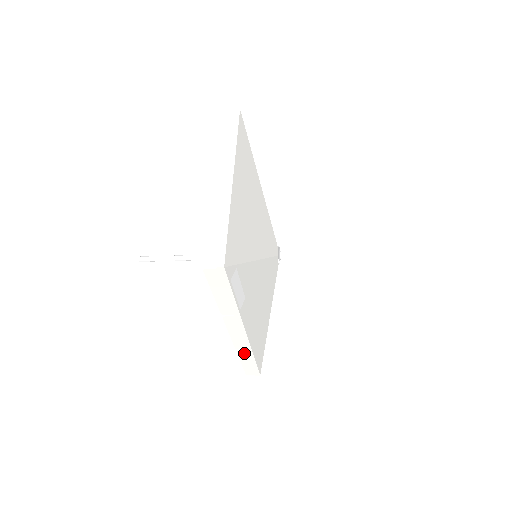
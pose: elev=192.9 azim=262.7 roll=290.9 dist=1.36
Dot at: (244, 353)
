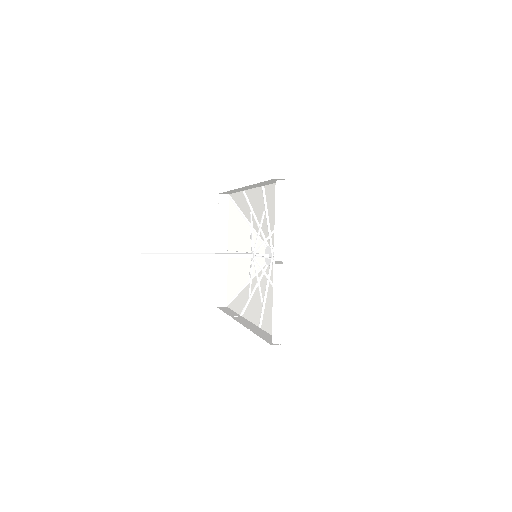
Dot at: (234, 315)
